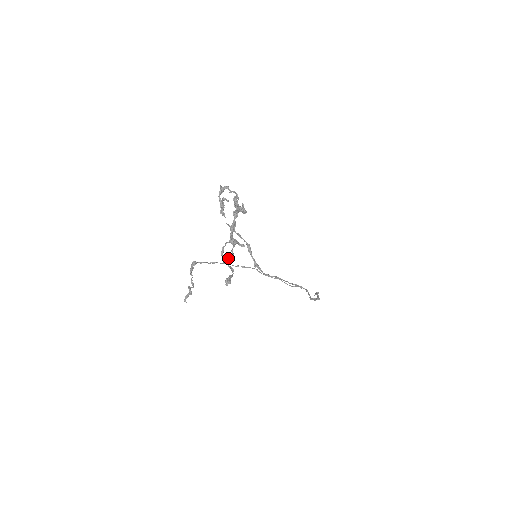
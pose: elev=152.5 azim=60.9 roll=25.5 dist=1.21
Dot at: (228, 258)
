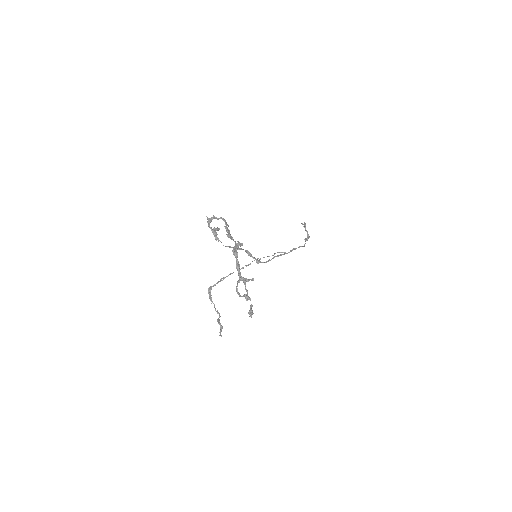
Dot at: (246, 300)
